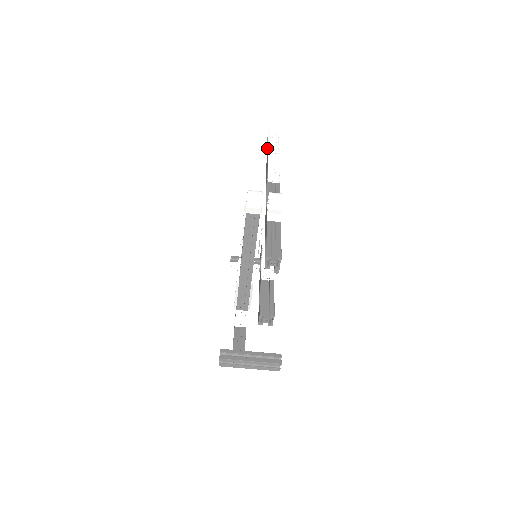
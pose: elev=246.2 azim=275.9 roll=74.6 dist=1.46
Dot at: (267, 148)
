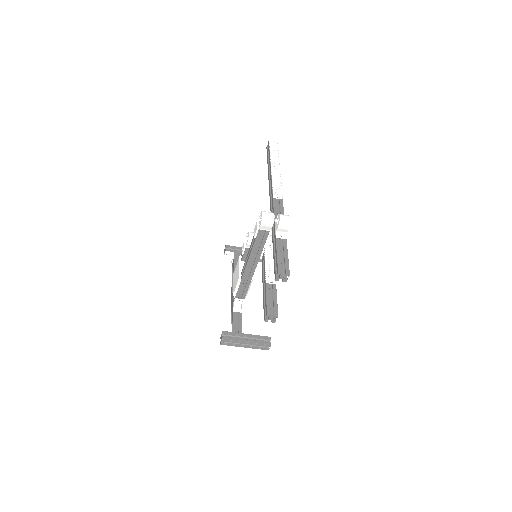
Dot at: (269, 159)
